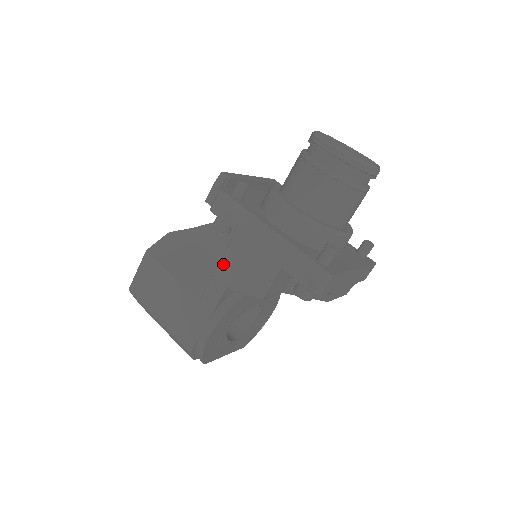
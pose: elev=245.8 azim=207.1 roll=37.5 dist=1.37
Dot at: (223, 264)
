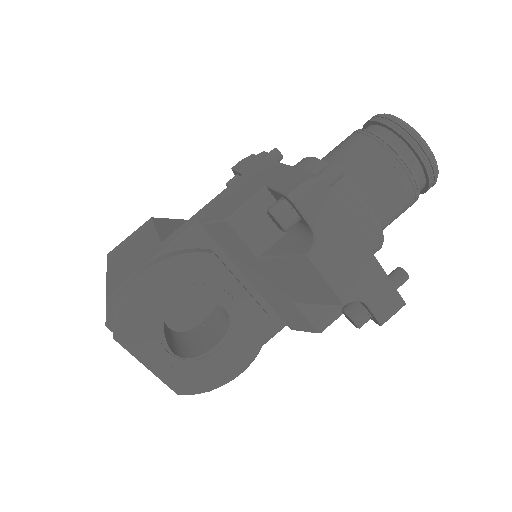
Dot at: (210, 203)
